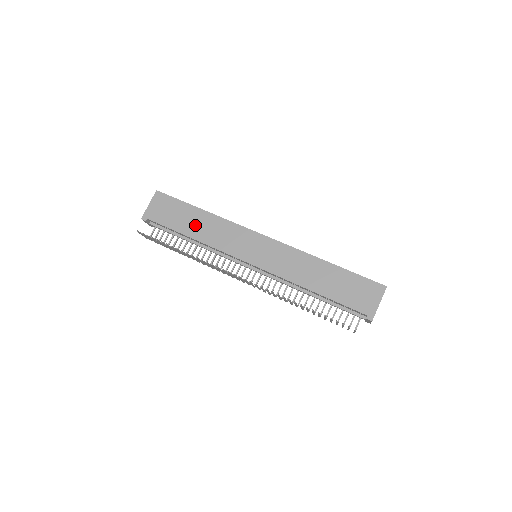
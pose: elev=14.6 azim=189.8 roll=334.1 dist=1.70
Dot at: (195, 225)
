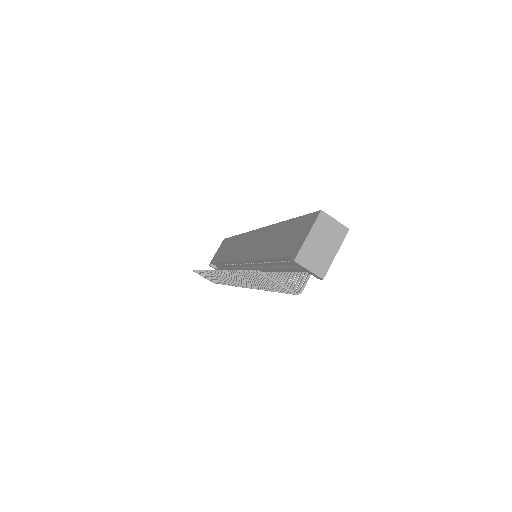
Dot at: (228, 250)
